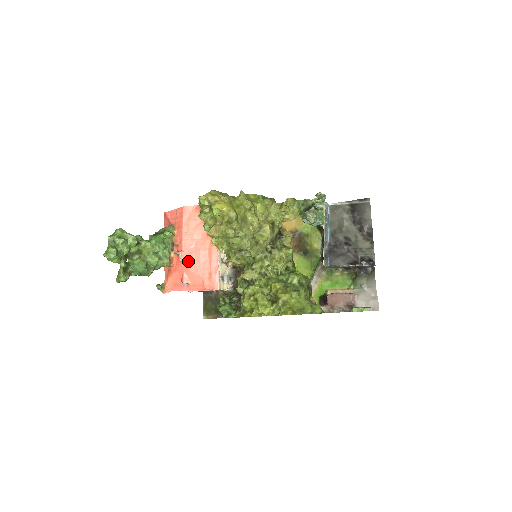
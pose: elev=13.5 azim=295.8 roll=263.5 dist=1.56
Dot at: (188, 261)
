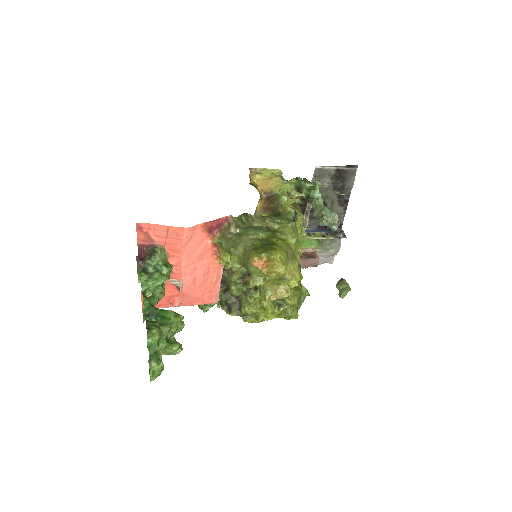
Dot at: (188, 288)
